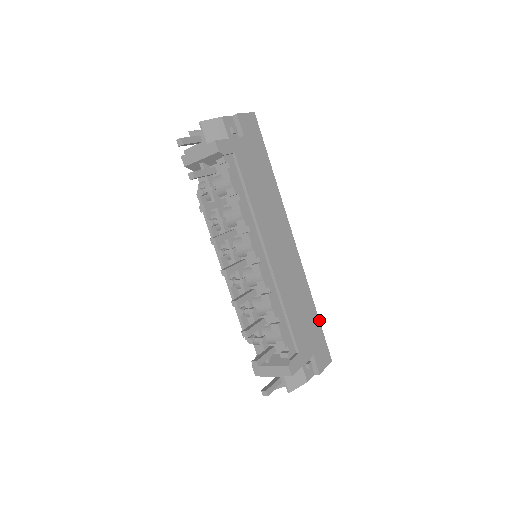
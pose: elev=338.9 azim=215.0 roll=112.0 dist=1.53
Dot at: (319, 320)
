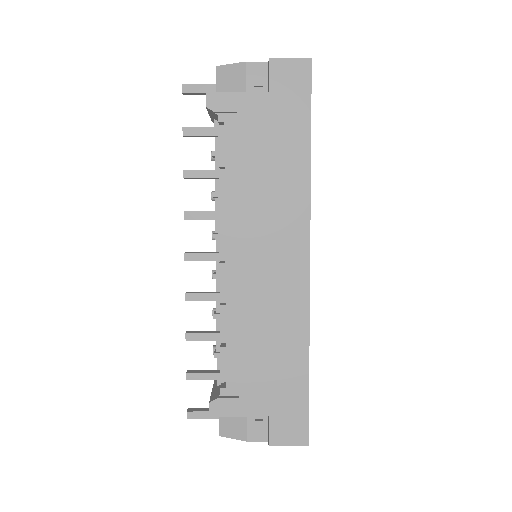
Dot at: occluded
